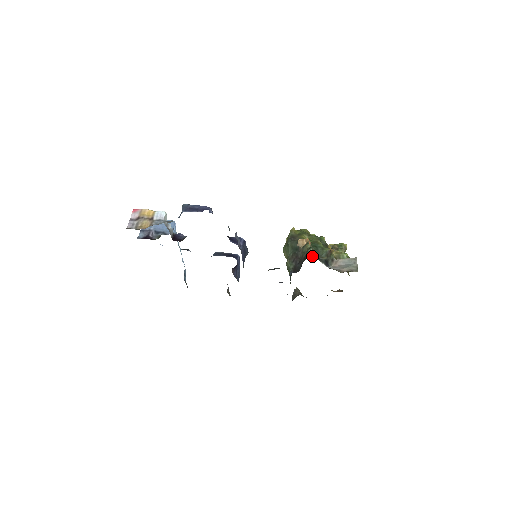
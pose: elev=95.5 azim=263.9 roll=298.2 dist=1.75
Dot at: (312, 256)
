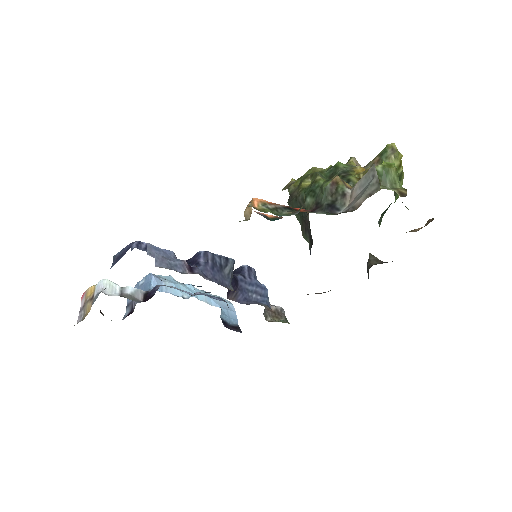
Dot at: occluded
